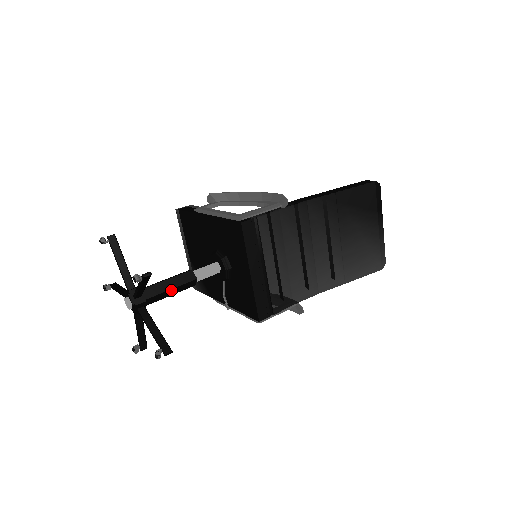
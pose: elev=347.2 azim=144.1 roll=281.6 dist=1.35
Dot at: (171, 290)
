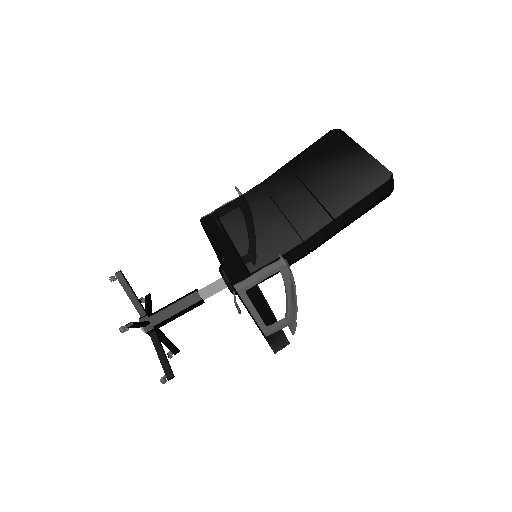
Dot at: (174, 306)
